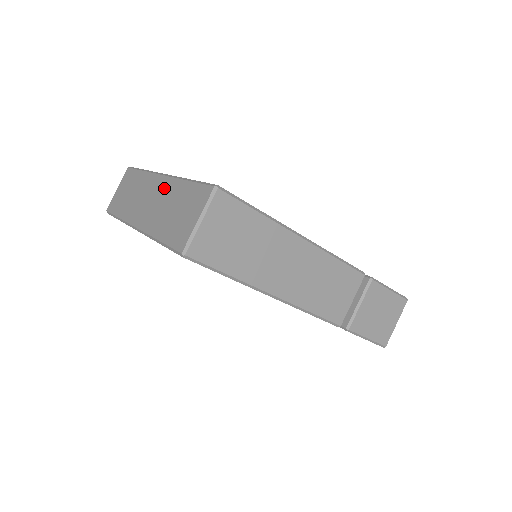
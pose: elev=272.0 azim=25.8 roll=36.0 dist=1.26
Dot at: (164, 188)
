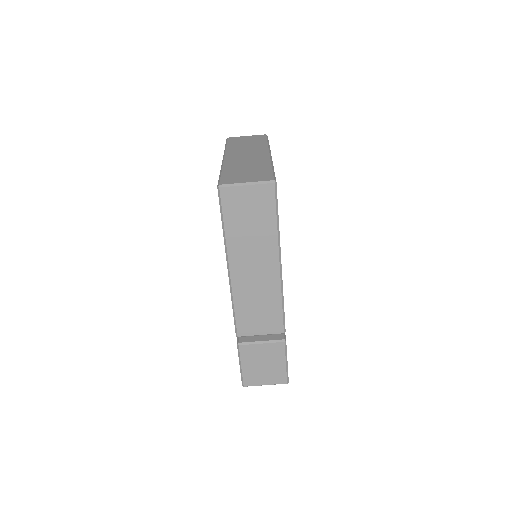
Dot at: (260, 158)
